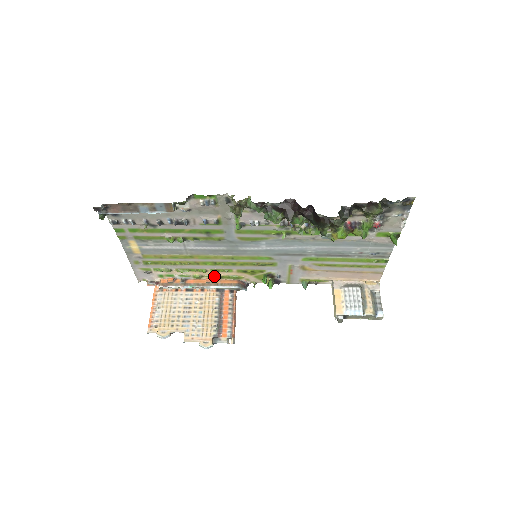
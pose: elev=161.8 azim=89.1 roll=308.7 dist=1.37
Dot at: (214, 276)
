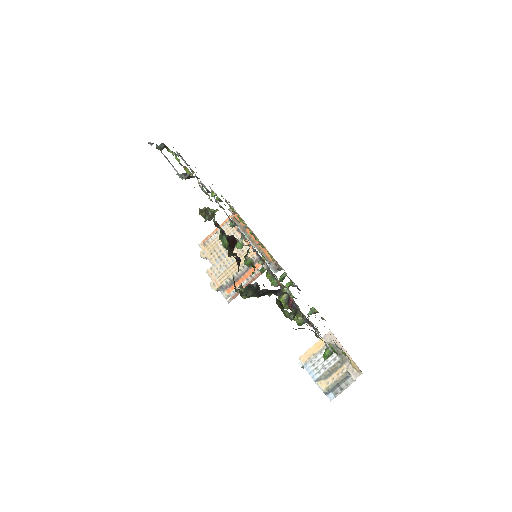
Dot at: occluded
